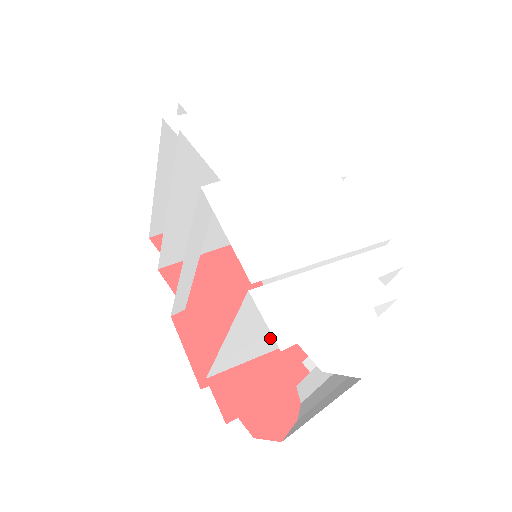
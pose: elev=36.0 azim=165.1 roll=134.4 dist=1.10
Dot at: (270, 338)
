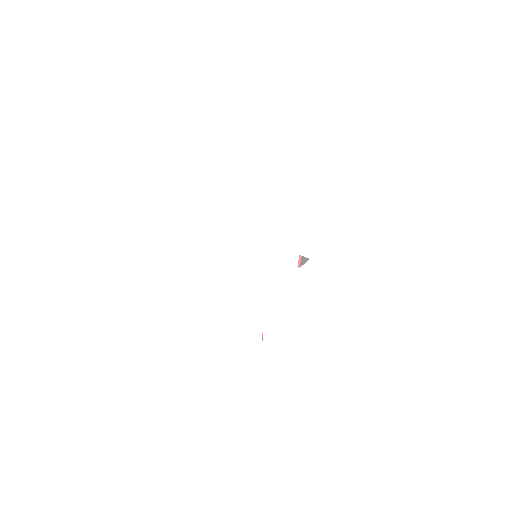
Dot at: occluded
